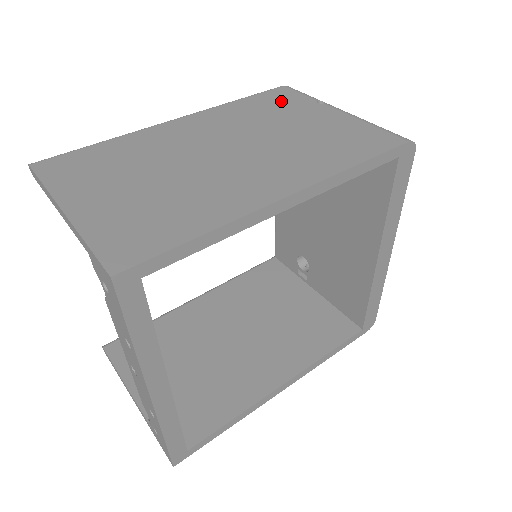
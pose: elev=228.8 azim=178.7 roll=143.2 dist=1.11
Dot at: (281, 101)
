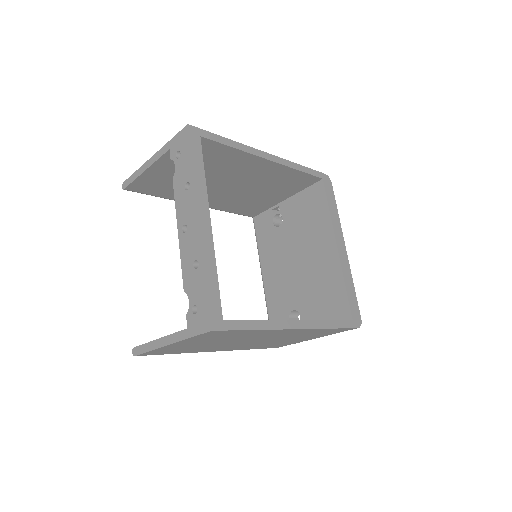
Dot at: occluded
